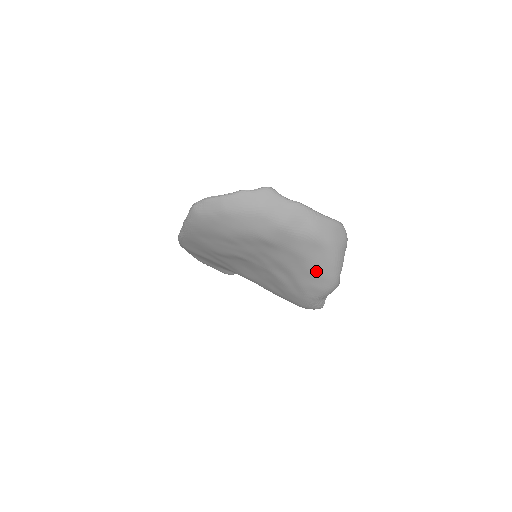
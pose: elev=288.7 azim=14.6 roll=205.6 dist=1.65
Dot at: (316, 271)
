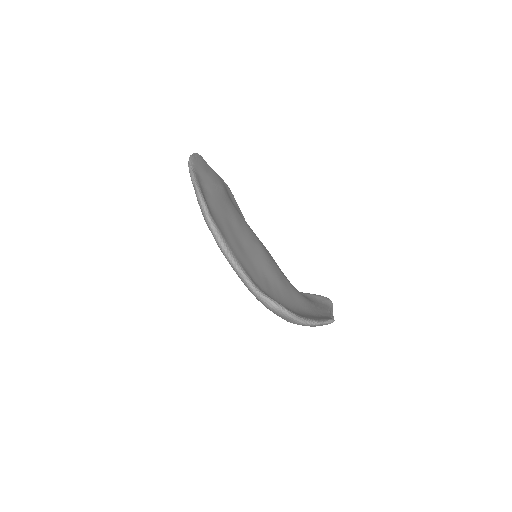
Dot at: occluded
